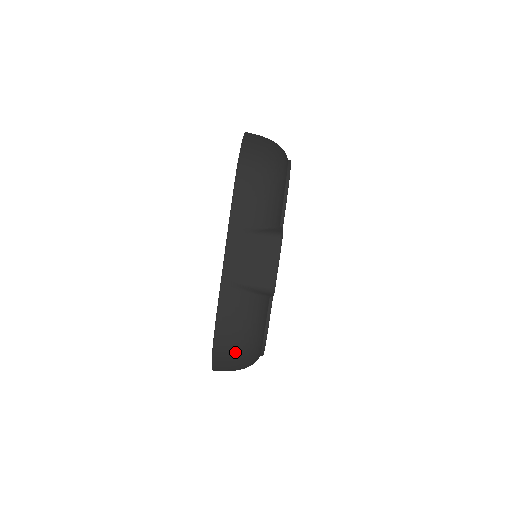
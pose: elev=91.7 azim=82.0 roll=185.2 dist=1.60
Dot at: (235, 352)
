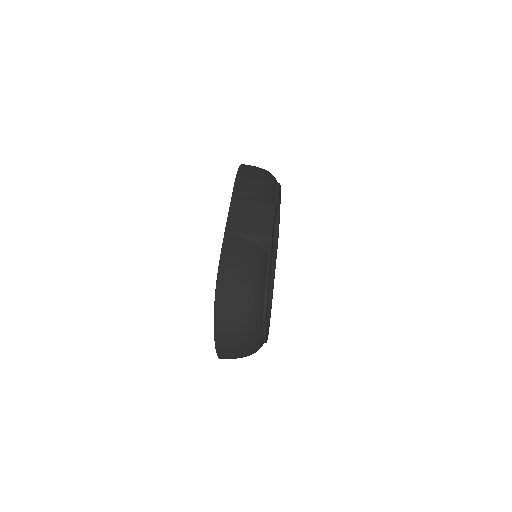
Dot at: (237, 294)
